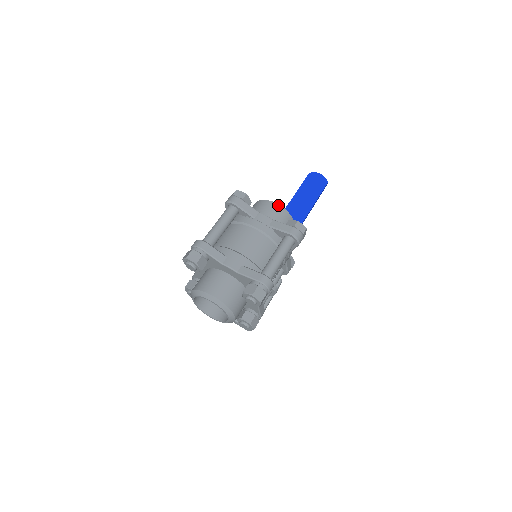
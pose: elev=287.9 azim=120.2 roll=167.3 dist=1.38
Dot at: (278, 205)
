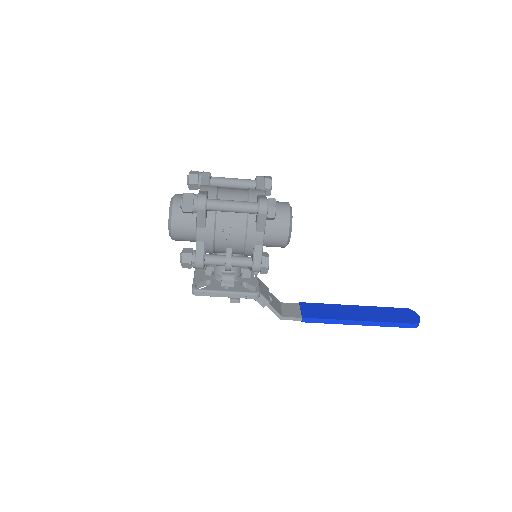
Dot at: (288, 205)
